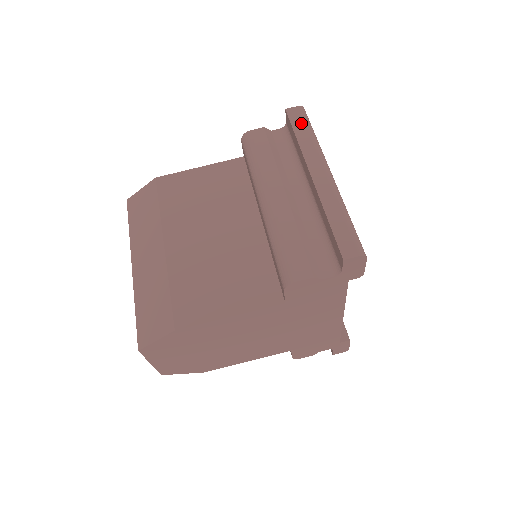
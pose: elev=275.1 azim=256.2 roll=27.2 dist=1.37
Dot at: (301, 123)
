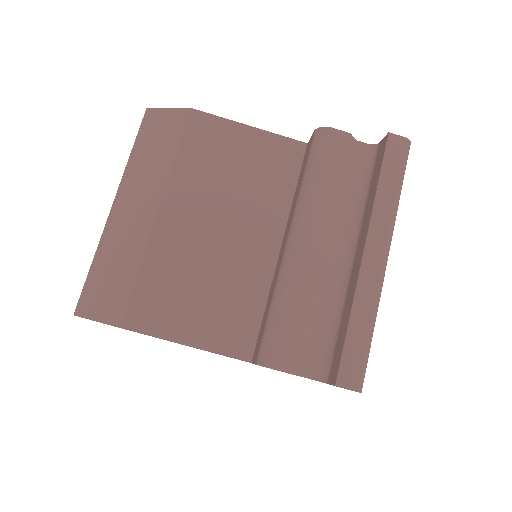
Dot at: (395, 167)
